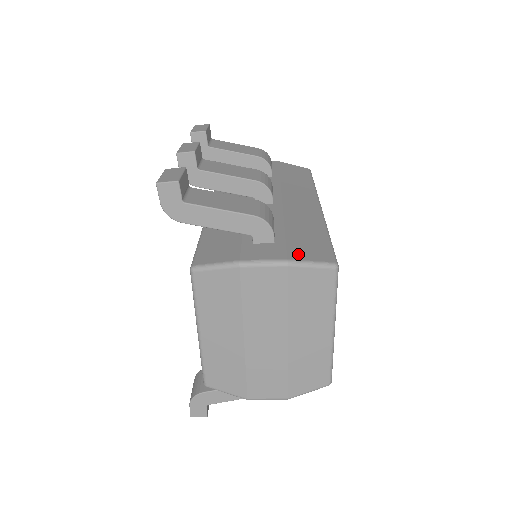
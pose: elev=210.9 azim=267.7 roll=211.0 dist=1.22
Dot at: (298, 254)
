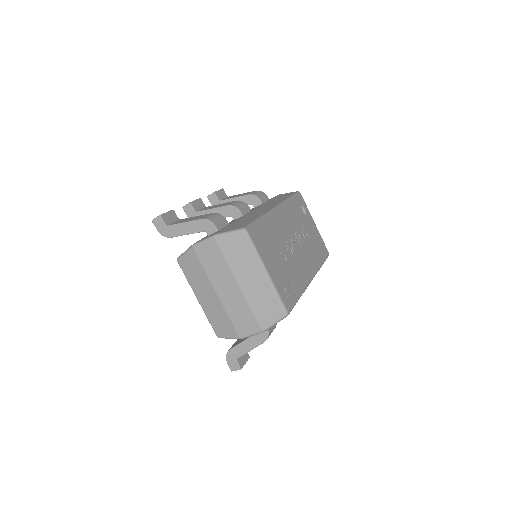
Dot at: (224, 231)
